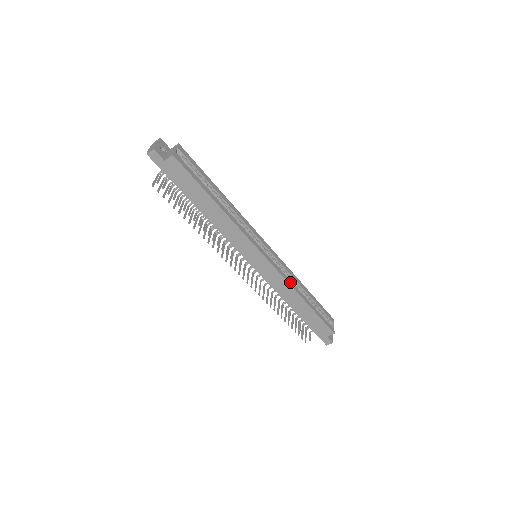
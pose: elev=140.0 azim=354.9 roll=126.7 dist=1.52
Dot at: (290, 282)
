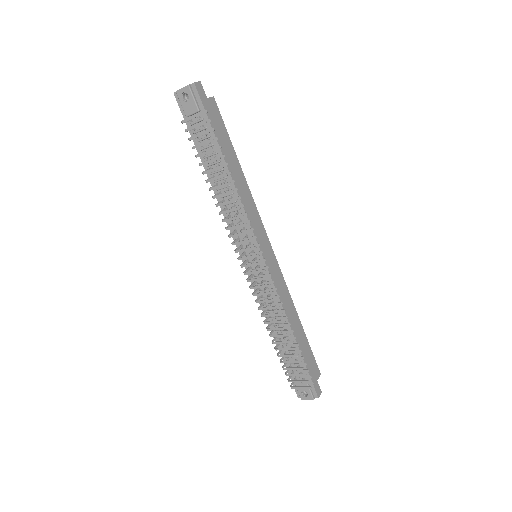
Dot at: occluded
